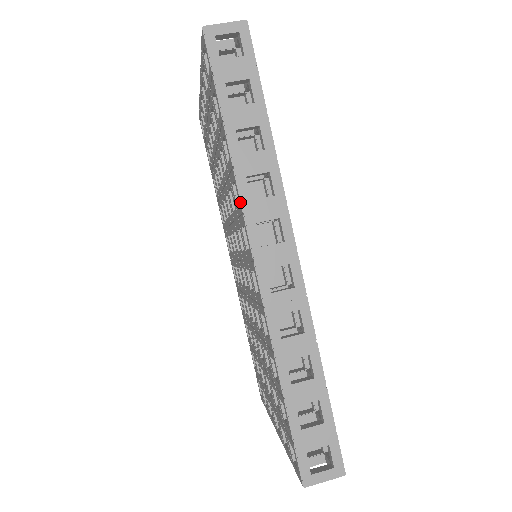
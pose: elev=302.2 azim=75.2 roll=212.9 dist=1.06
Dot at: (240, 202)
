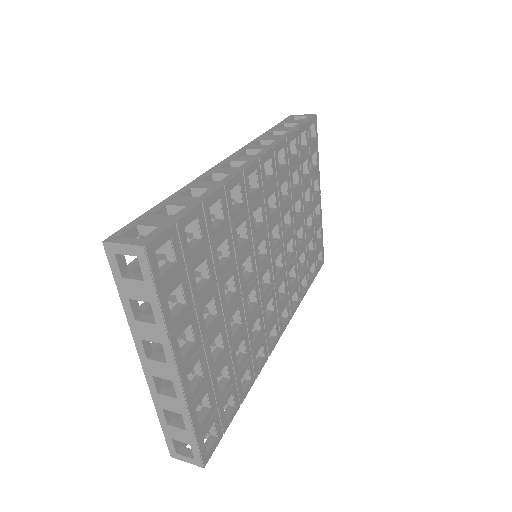
Dot at: (246, 145)
